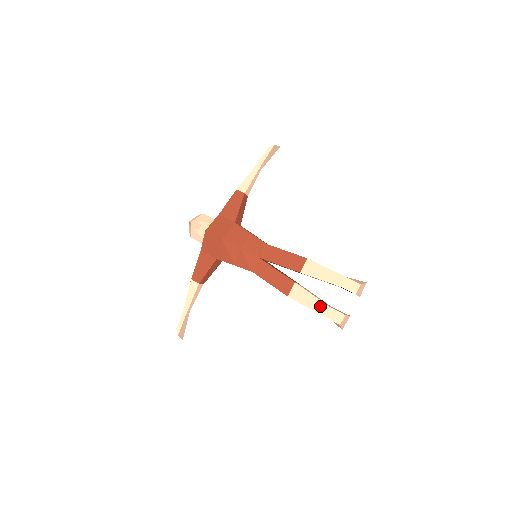
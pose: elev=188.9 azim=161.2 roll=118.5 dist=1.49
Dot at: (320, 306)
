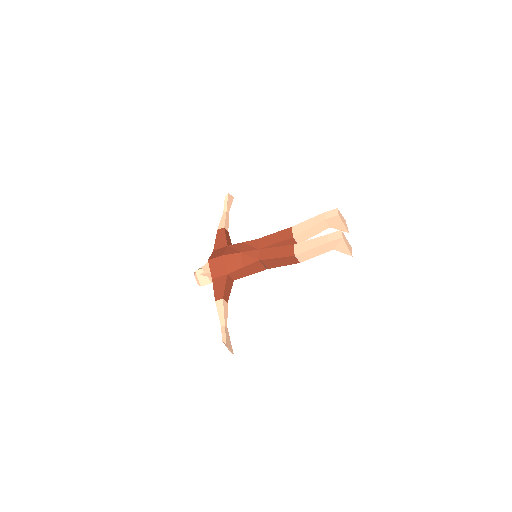
Dot at: (320, 240)
